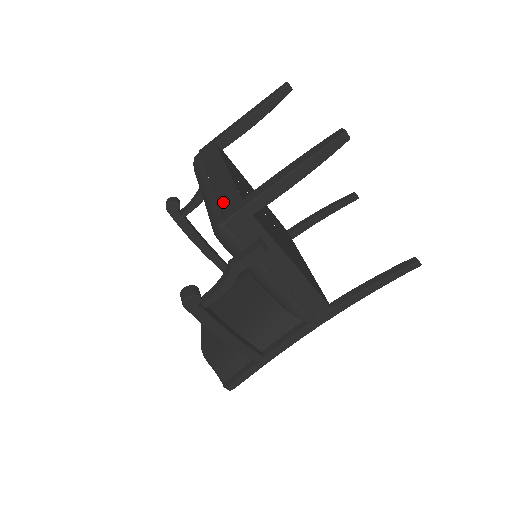
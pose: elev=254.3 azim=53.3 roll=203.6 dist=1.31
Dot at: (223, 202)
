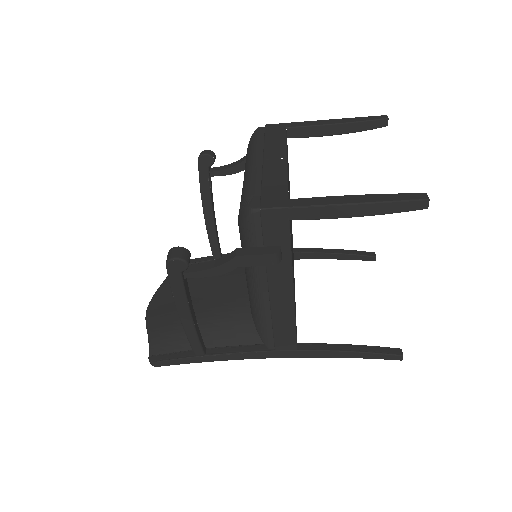
Dot at: (267, 189)
